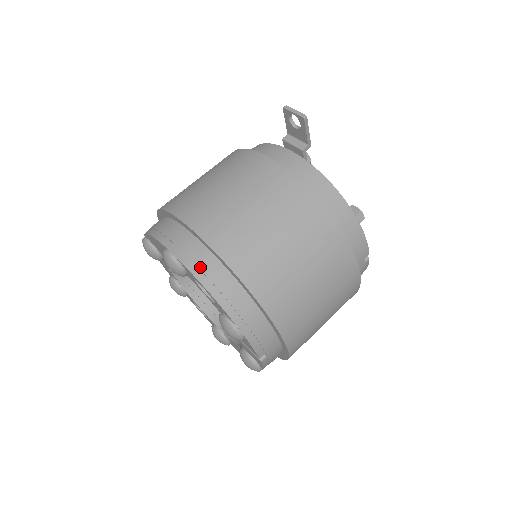
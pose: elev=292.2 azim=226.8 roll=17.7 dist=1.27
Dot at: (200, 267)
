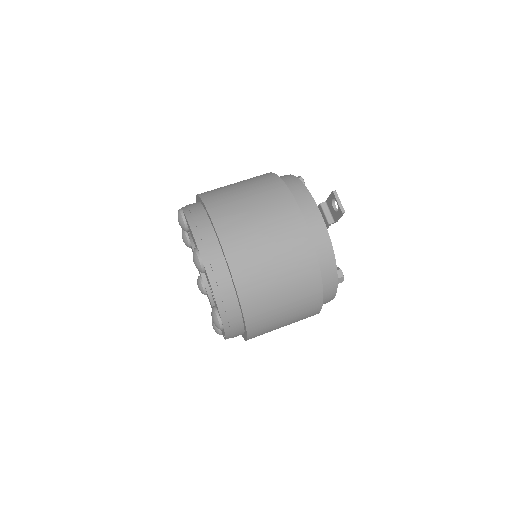
Dot at: (217, 280)
